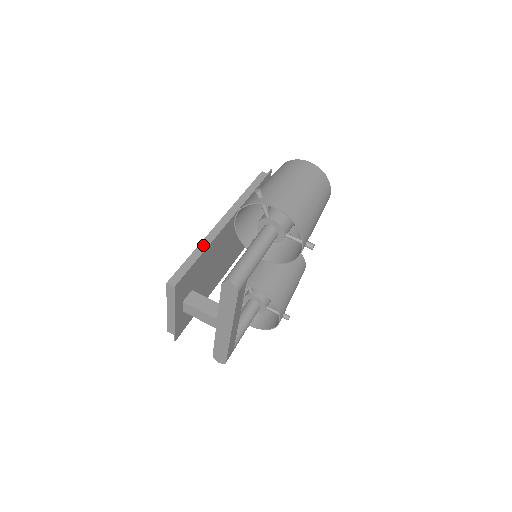
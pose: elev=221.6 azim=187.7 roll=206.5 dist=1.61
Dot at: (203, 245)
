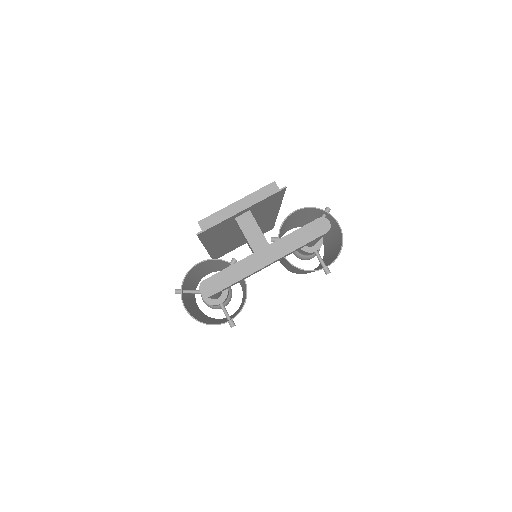
Dot at: occluded
